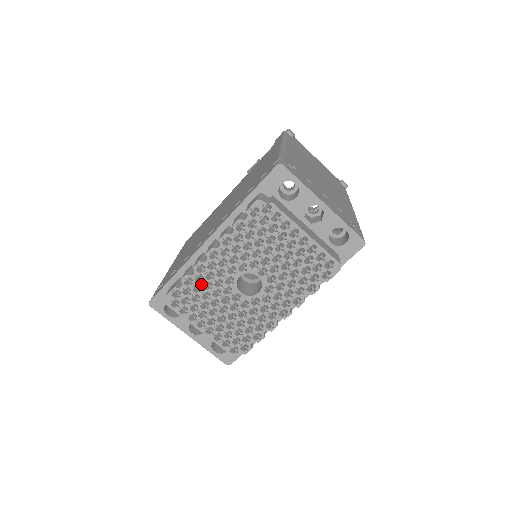
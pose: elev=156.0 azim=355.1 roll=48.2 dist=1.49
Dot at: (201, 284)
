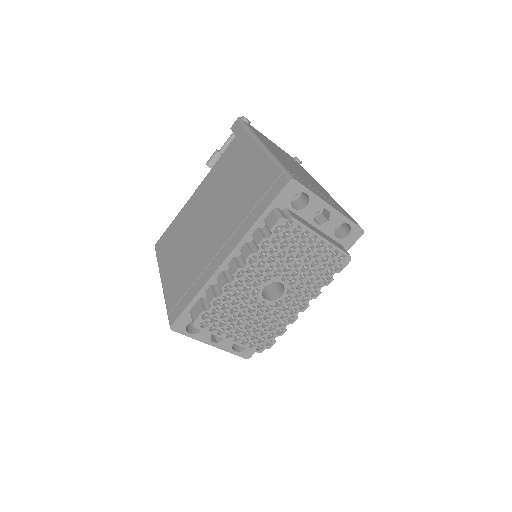
Dot at: (229, 302)
